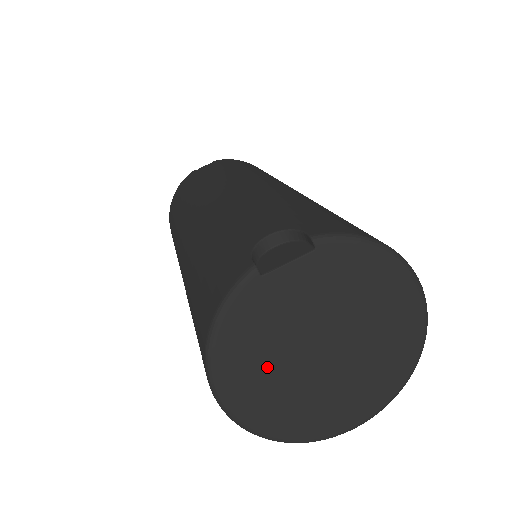
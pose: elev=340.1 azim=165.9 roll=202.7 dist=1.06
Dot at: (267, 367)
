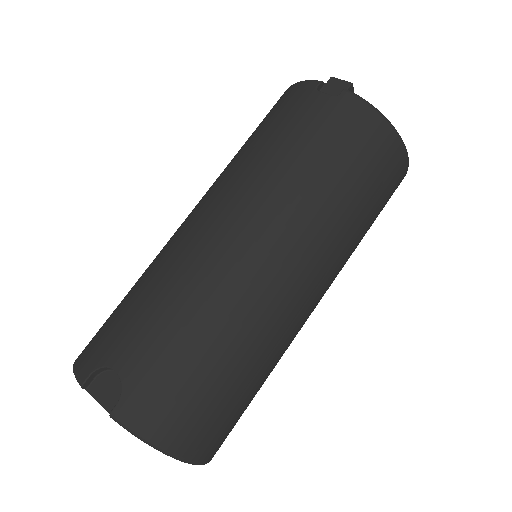
Dot at: occluded
